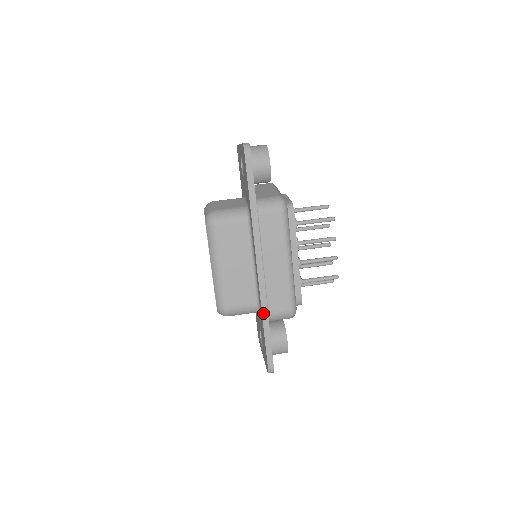
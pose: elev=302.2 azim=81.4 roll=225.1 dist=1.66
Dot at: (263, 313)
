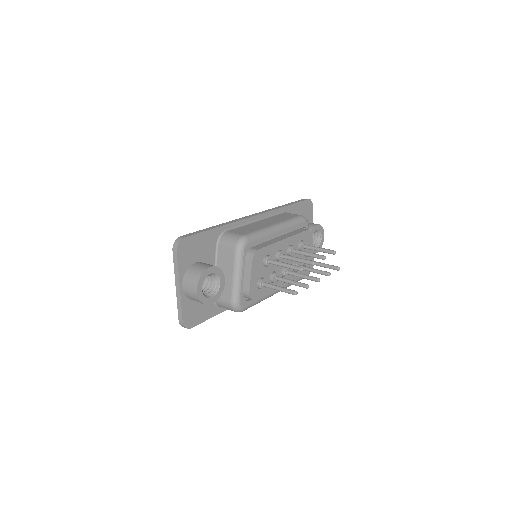
Dot at: (224, 224)
